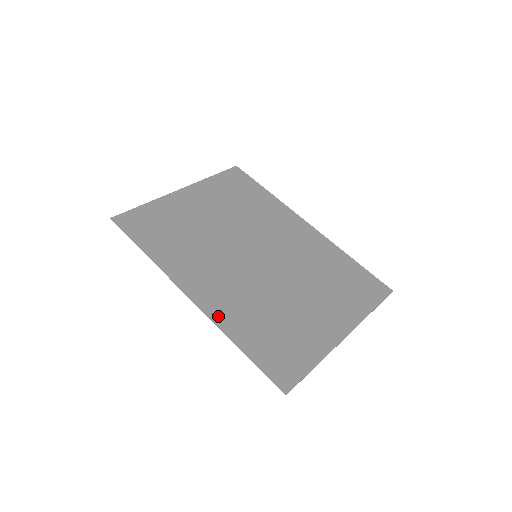
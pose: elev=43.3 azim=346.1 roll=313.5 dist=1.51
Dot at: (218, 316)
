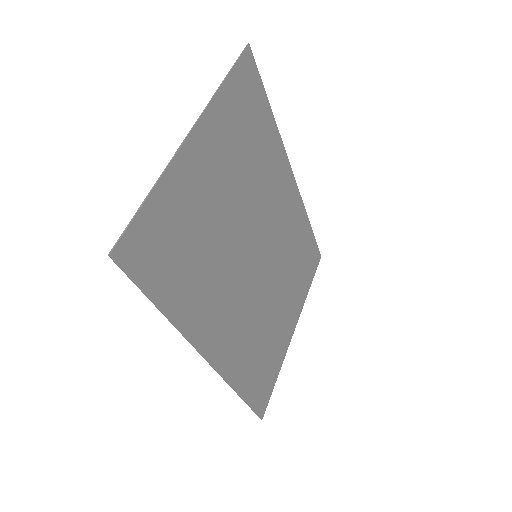
Dot at: (229, 371)
